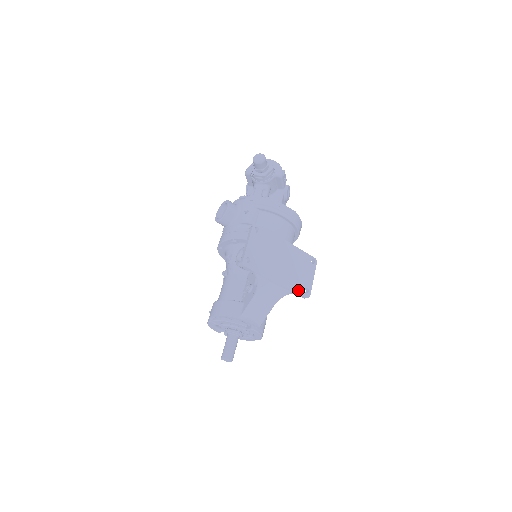
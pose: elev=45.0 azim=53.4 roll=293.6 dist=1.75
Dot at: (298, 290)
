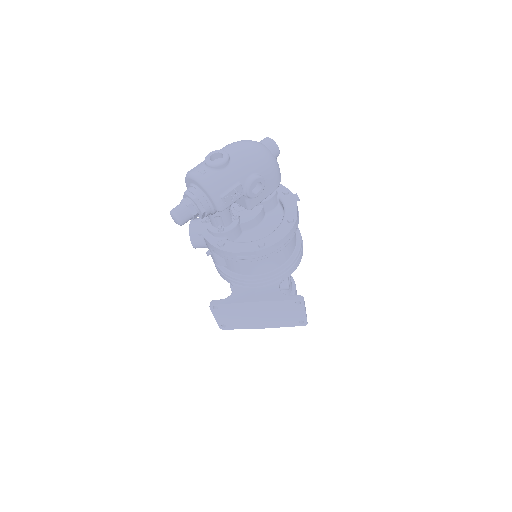
Dot at: (290, 325)
